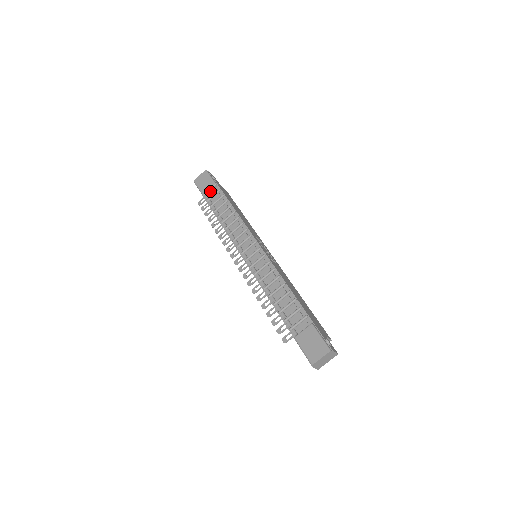
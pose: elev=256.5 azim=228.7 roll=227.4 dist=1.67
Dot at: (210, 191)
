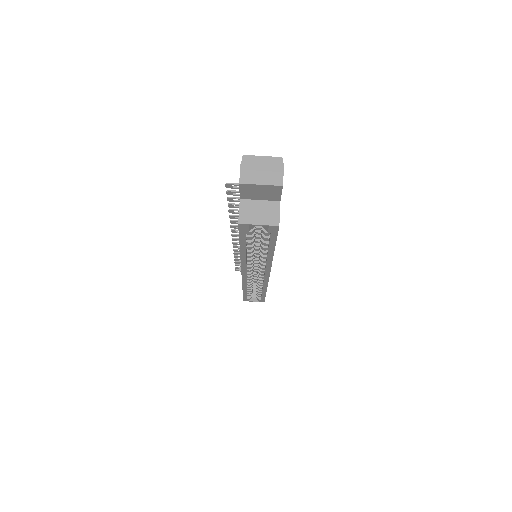
Dot at: occluded
